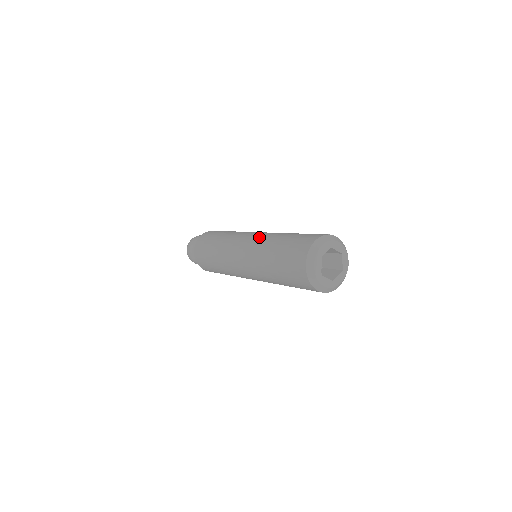
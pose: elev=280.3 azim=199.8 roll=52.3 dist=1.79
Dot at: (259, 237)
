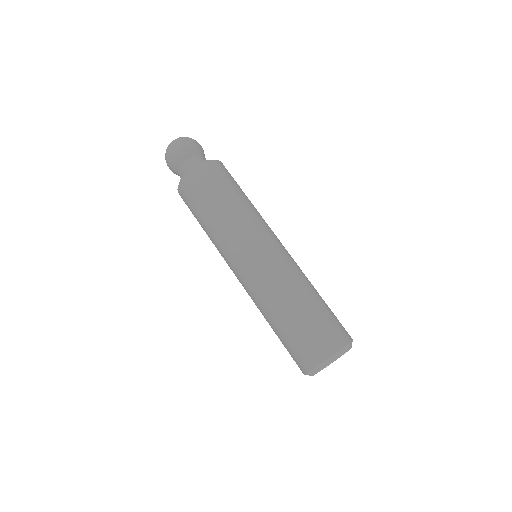
Dot at: (264, 279)
